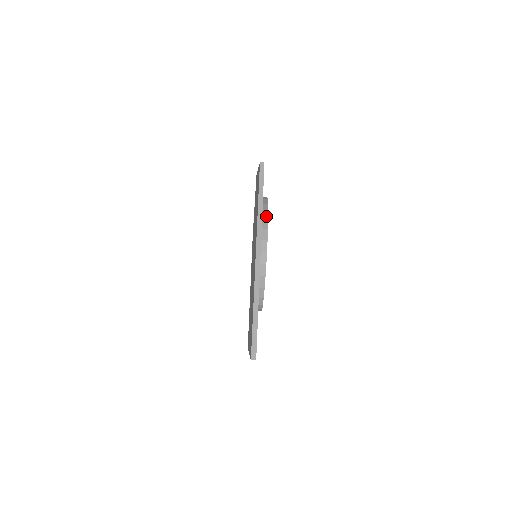
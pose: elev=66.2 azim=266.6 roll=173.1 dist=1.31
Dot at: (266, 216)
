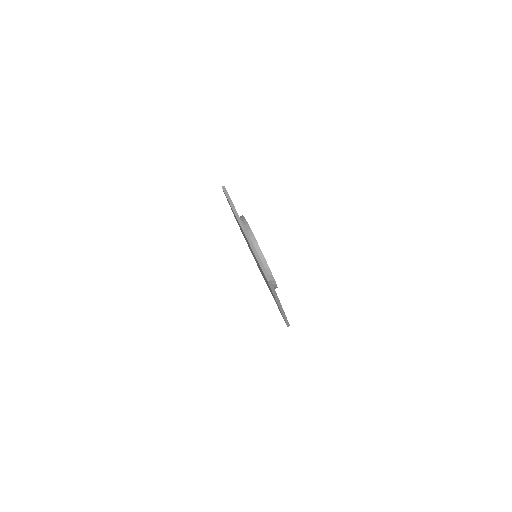
Dot at: (244, 219)
